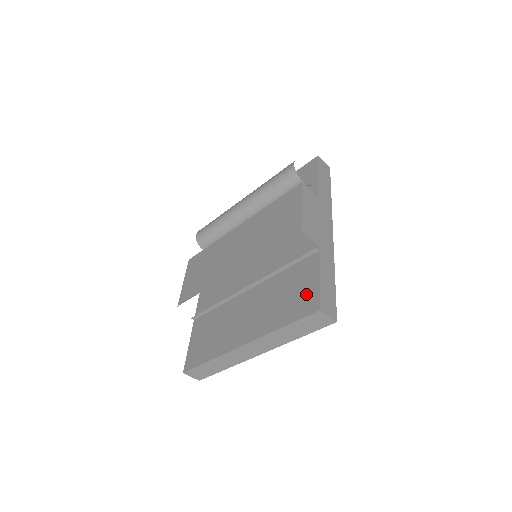
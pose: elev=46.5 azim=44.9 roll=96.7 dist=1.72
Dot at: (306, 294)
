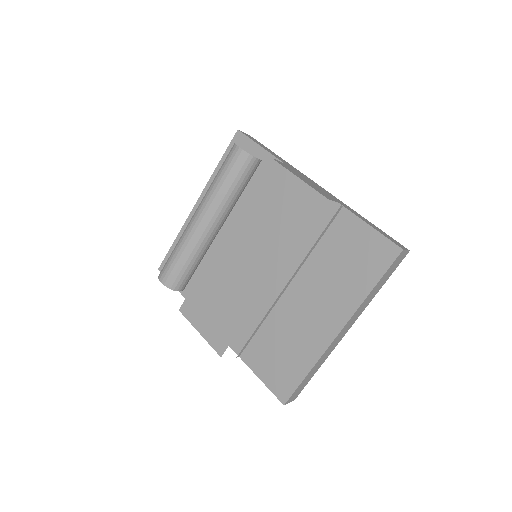
Dot at: (370, 248)
